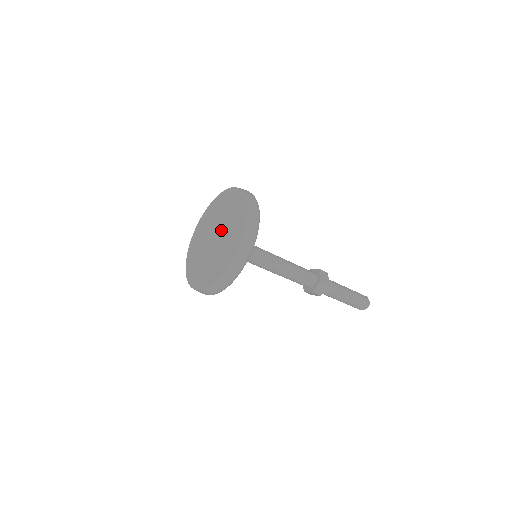
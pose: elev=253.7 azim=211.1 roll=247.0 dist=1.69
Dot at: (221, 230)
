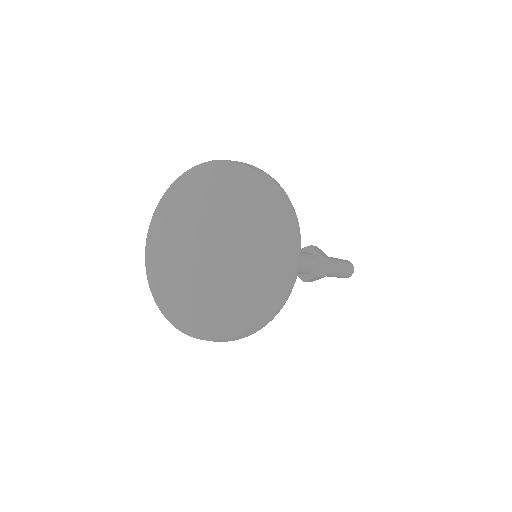
Dot at: (225, 251)
